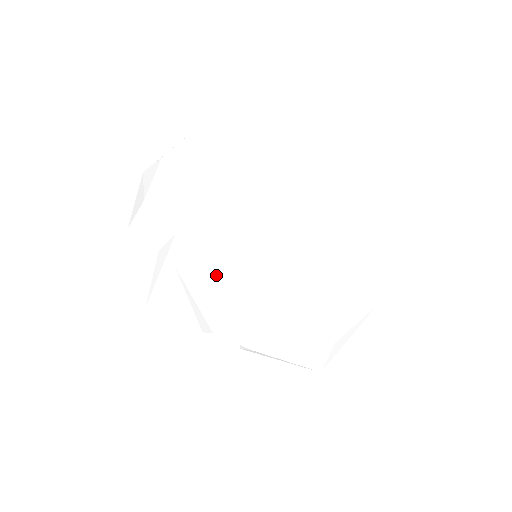
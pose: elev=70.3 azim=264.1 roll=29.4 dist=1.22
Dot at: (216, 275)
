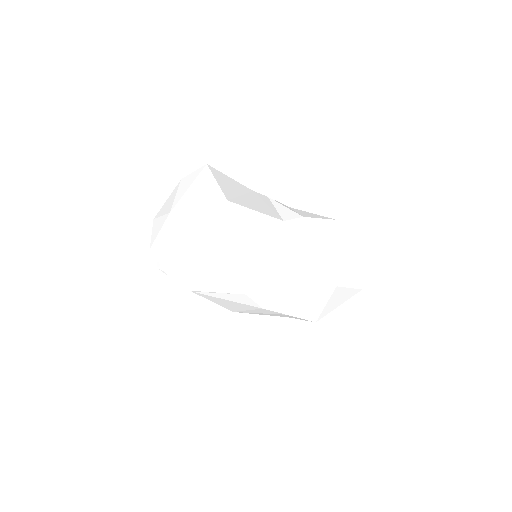
Dot at: (222, 302)
